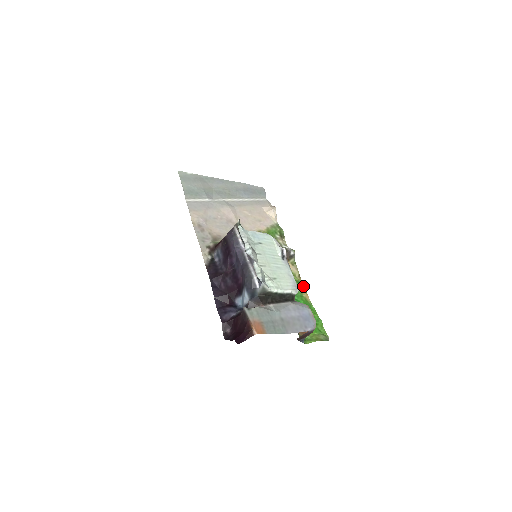
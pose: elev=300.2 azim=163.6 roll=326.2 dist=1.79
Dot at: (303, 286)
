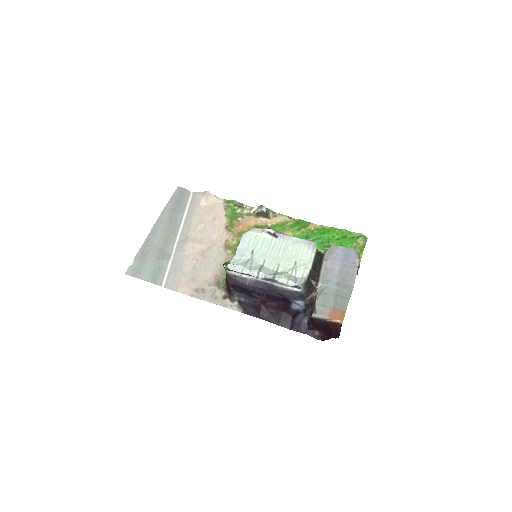
Dot at: (302, 222)
